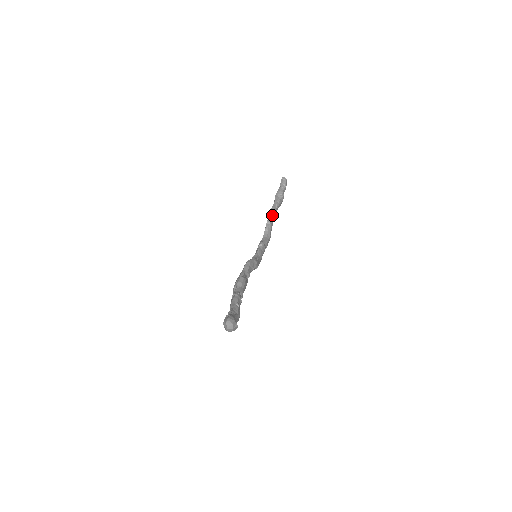
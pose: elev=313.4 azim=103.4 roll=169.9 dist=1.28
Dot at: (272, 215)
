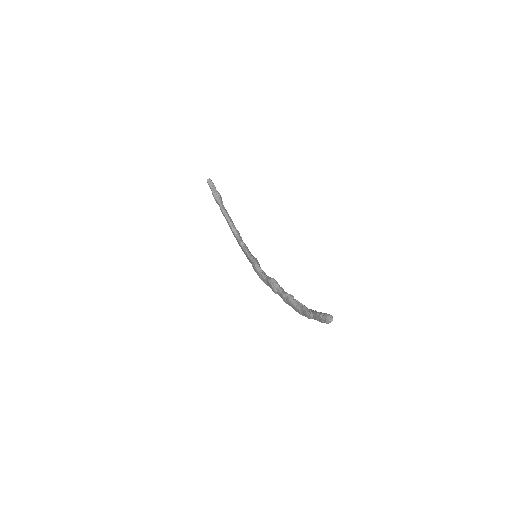
Dot at: (227, 215)
